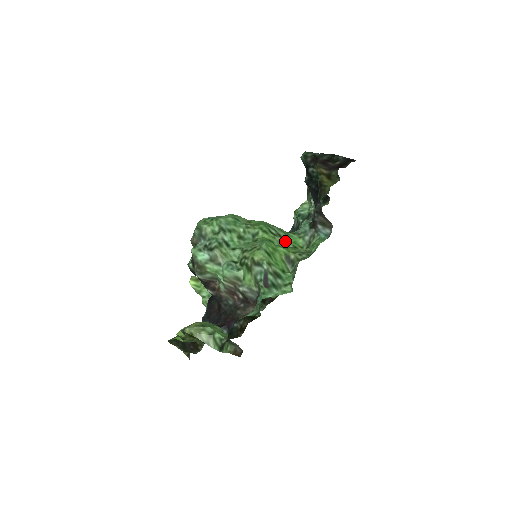
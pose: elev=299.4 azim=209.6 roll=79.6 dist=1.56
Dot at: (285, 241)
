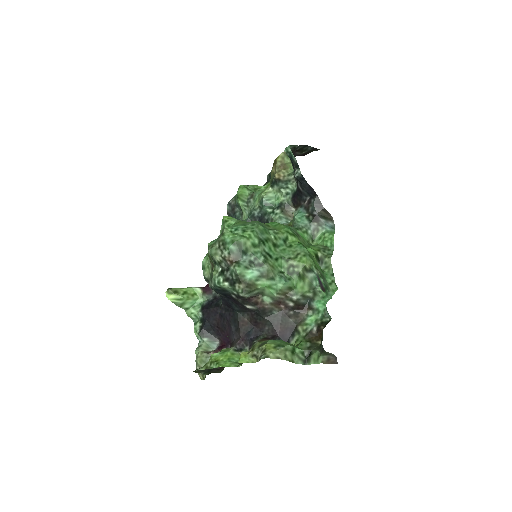
Dot at: (303, 240)
